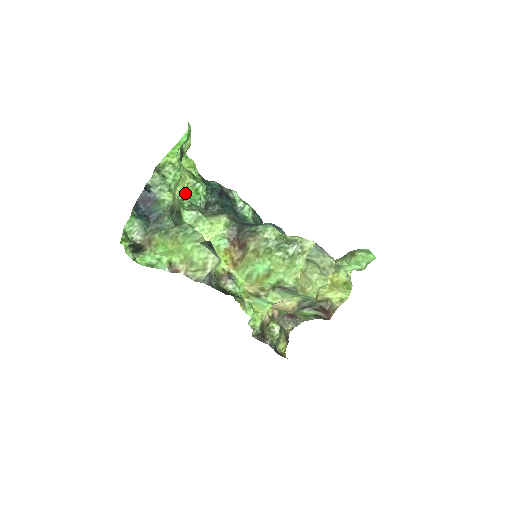
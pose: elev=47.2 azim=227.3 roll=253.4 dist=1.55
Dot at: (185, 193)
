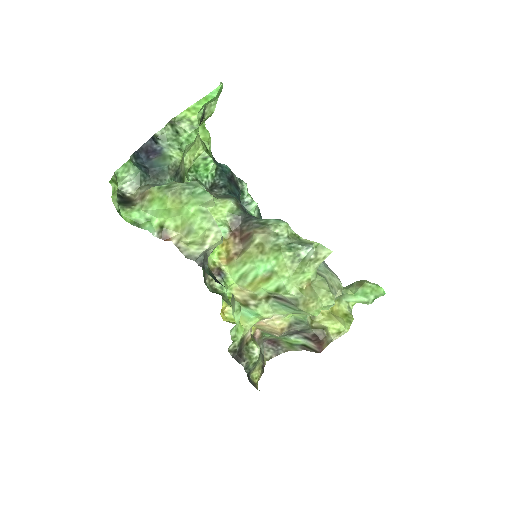
Dot at: (192, 165)
